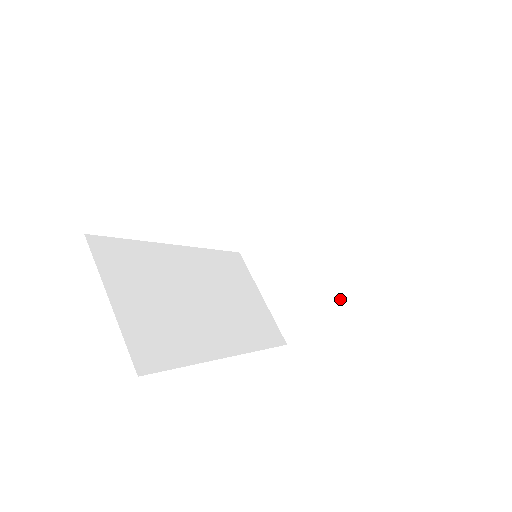
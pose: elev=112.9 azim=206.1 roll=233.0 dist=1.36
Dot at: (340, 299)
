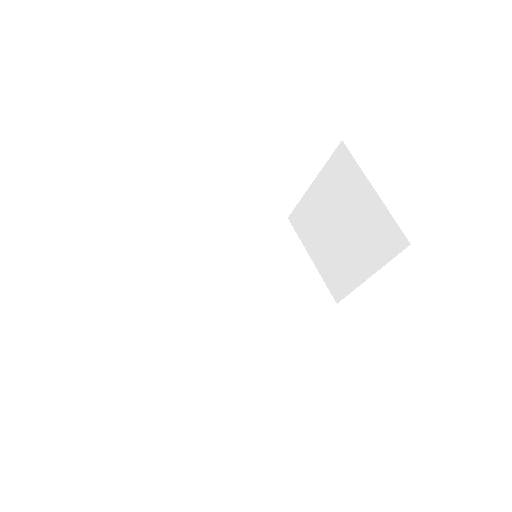
Dot at: (368, 266)
